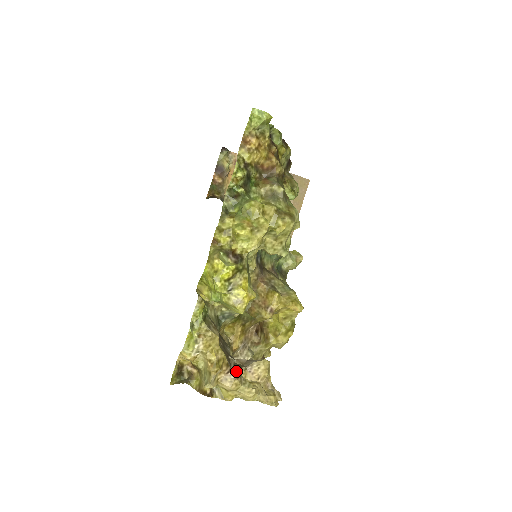
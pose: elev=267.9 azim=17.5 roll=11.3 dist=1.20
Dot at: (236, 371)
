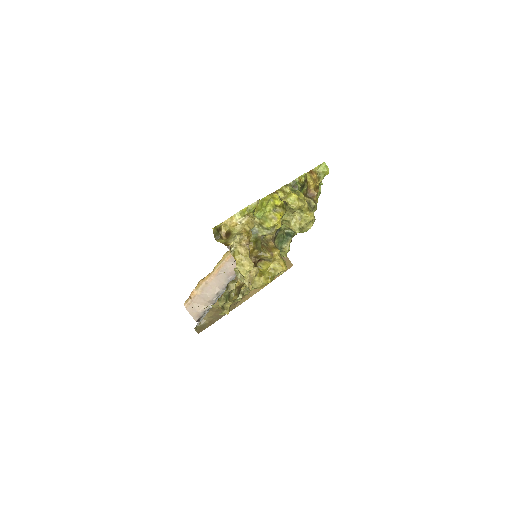
Dot at: occluded
